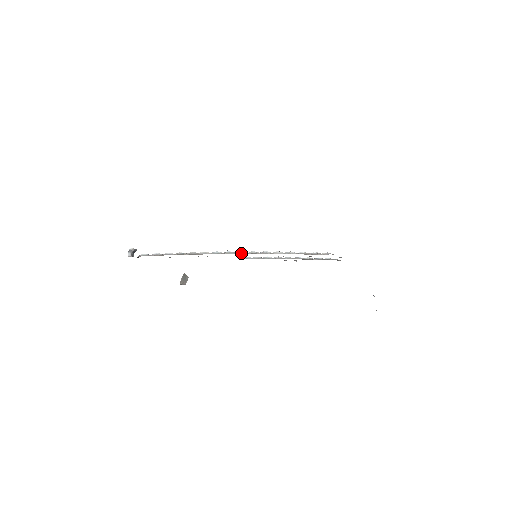
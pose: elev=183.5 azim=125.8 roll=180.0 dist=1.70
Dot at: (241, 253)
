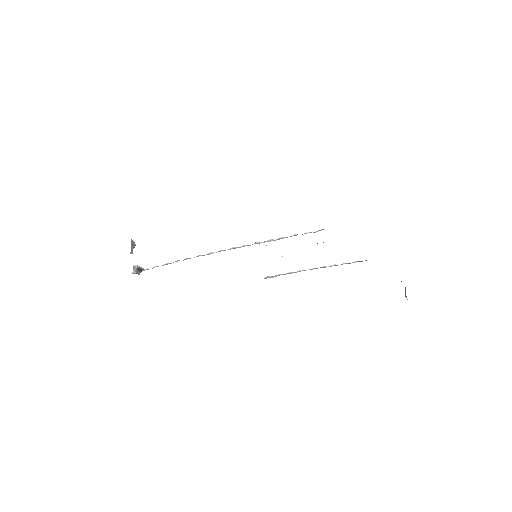
Dot at: occluded
